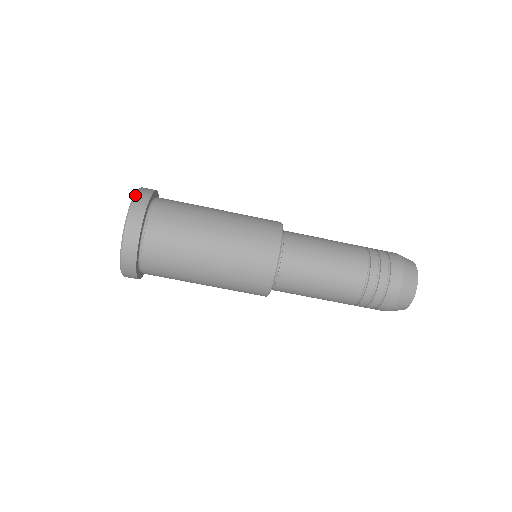
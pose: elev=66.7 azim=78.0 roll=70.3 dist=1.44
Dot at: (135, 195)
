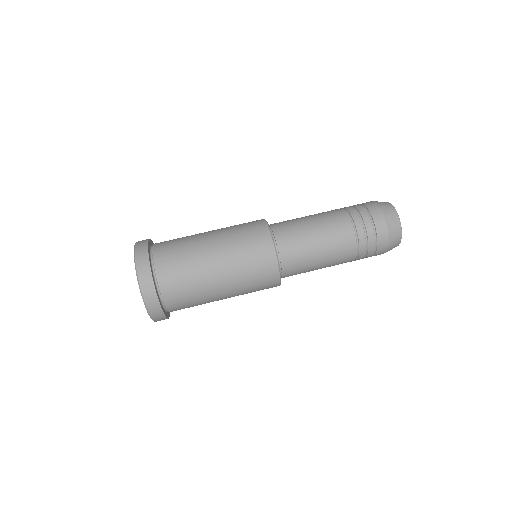
Dot at: occluded
